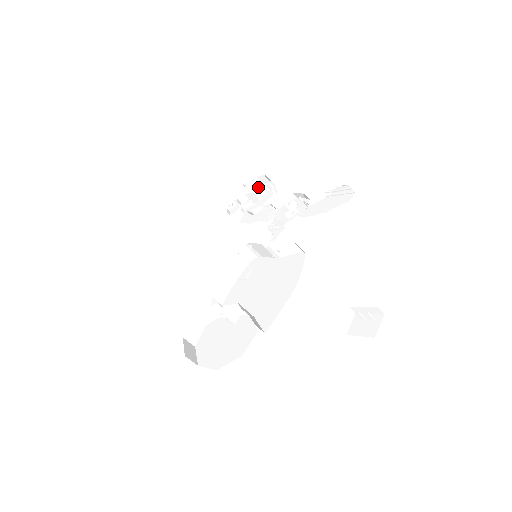
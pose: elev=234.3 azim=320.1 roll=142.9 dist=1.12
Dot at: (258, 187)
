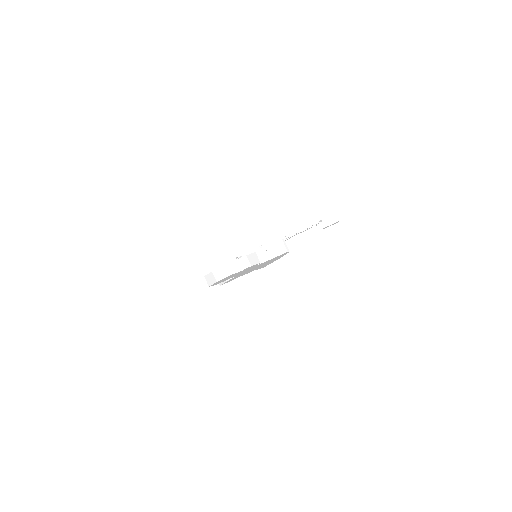
Dot at: occluded
